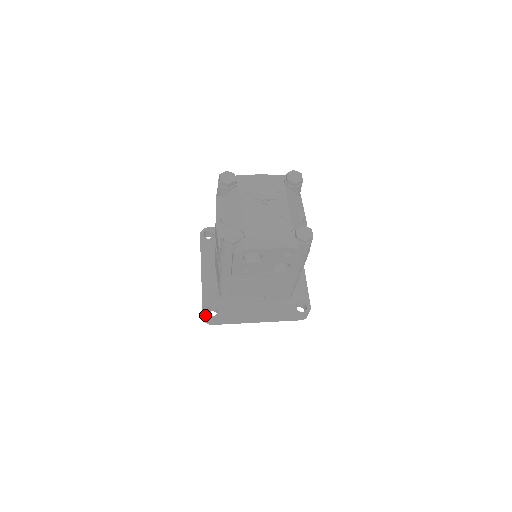
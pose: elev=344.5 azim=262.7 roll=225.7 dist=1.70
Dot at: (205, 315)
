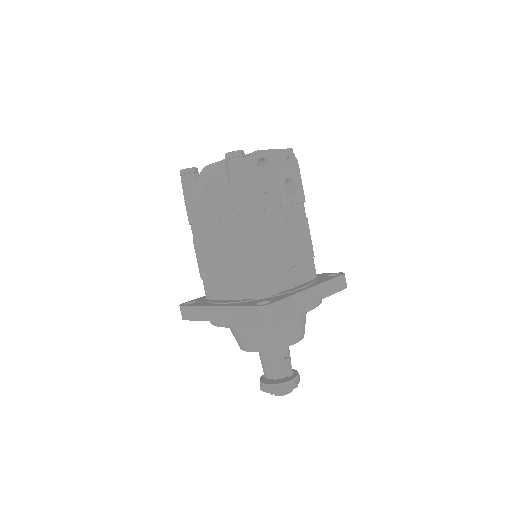
Dot at: (261, 305)
